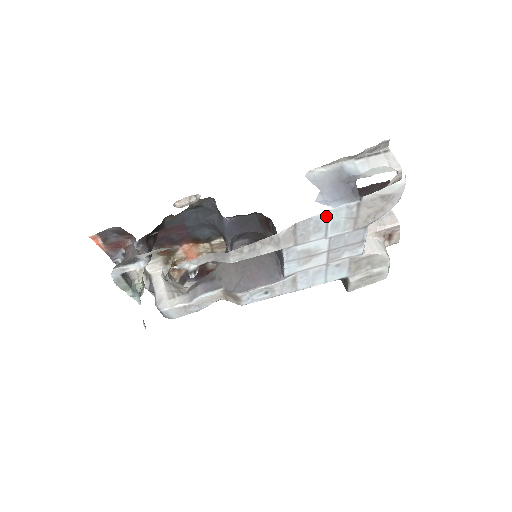
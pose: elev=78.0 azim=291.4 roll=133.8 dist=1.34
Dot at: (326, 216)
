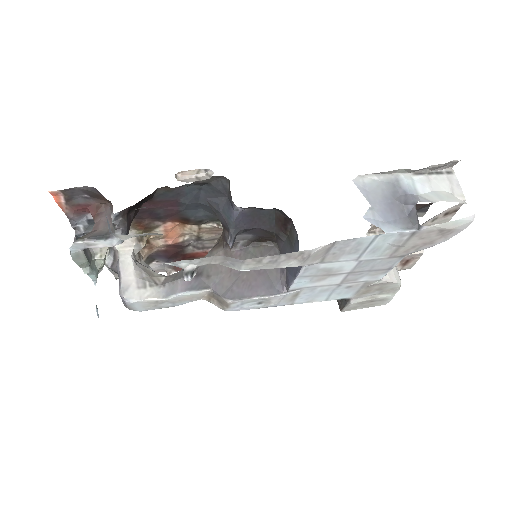
Dot at: (372, 239)
